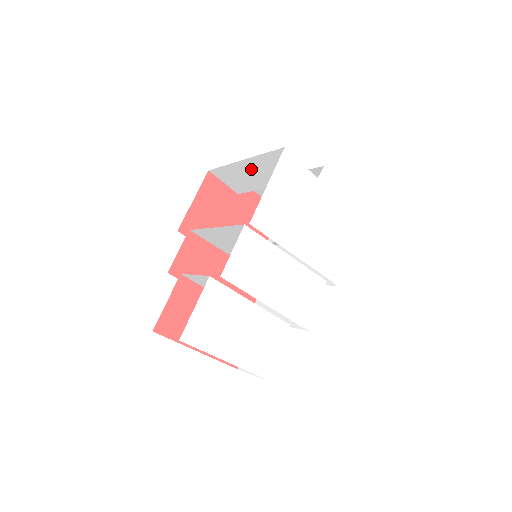
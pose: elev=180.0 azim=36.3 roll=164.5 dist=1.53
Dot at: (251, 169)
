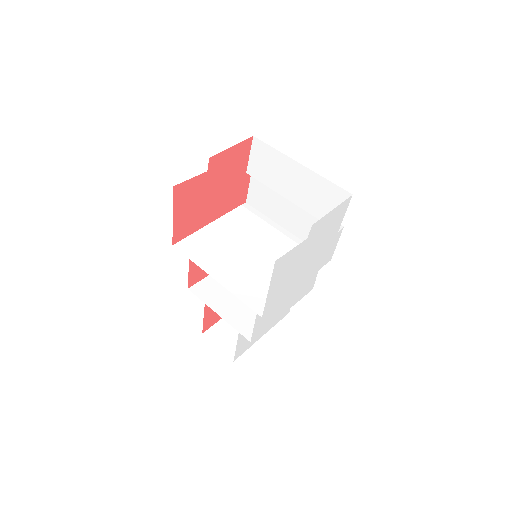
Dot at: occluded
